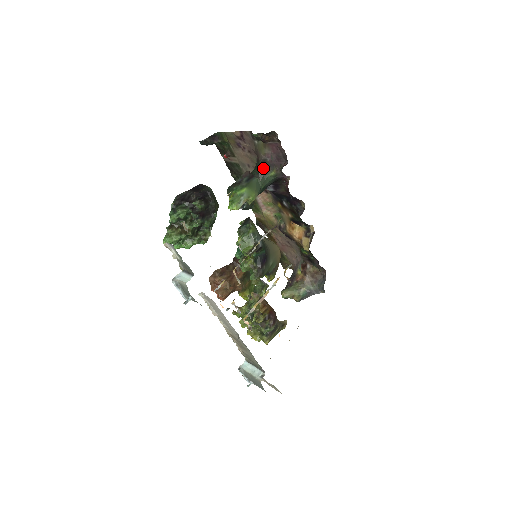
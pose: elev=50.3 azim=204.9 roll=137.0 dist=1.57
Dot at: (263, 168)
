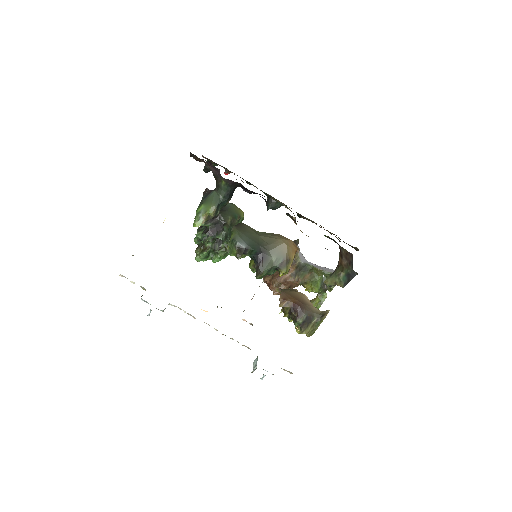
Dot at: (216, 181)
